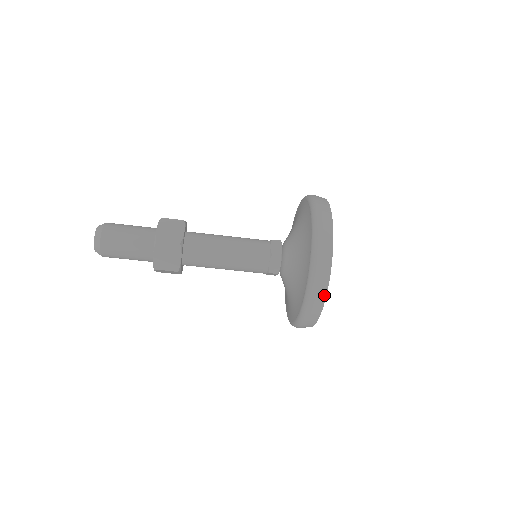
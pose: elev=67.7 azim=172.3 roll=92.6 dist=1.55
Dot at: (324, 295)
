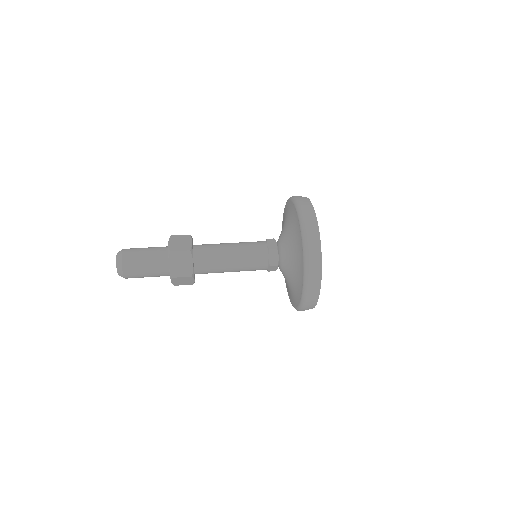
Dot at: (320, 266)
